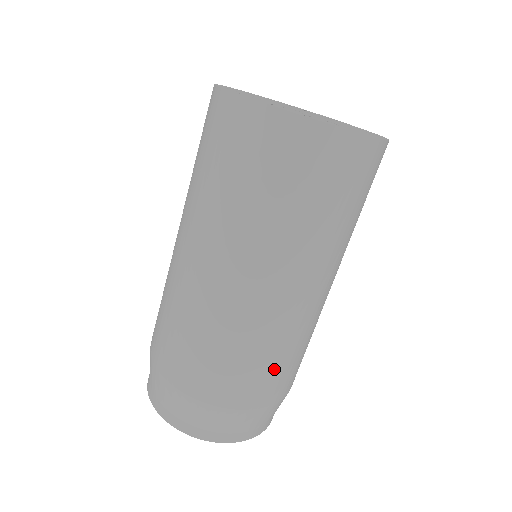
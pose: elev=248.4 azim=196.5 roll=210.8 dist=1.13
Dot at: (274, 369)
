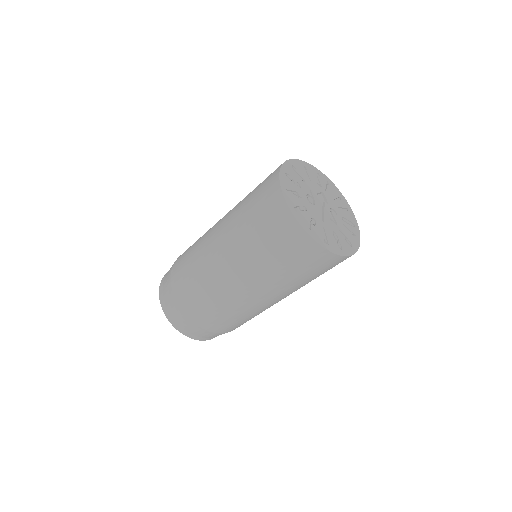
Dot at: (210, 310)
